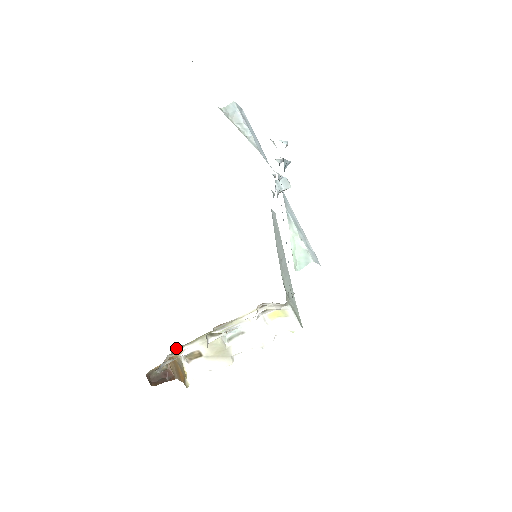
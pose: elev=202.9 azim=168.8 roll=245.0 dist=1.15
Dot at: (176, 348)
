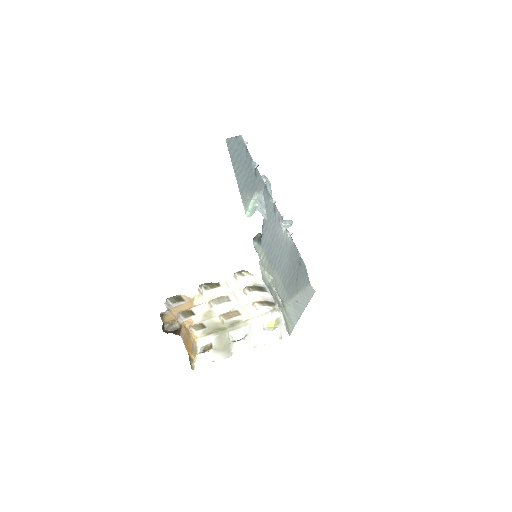
Dot at: (195, 330)
